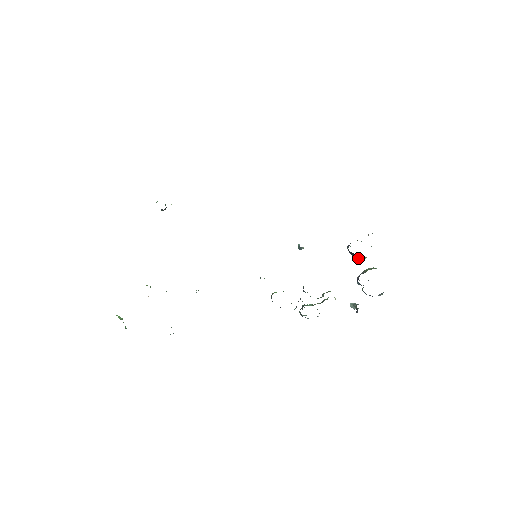
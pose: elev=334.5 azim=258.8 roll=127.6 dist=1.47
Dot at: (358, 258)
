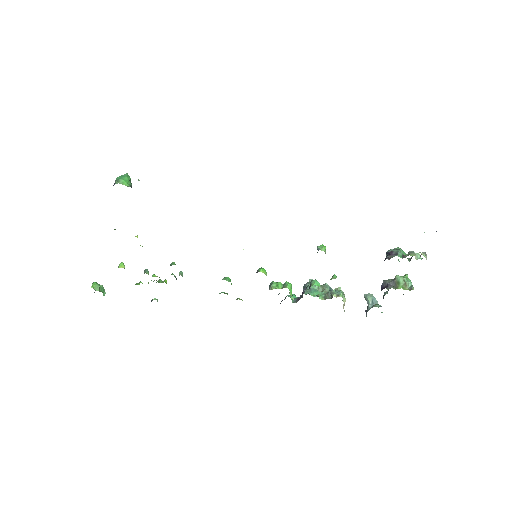
Dot at: occluded
